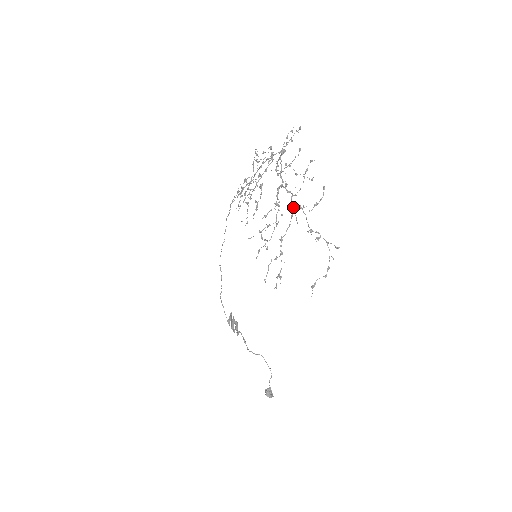
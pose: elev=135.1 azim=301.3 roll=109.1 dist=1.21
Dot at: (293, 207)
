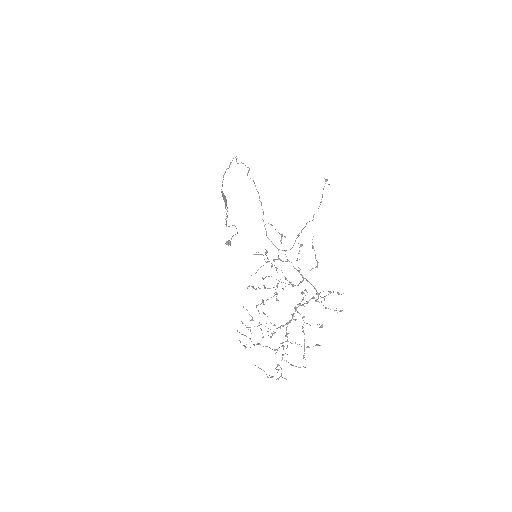
Dot at: occluded
